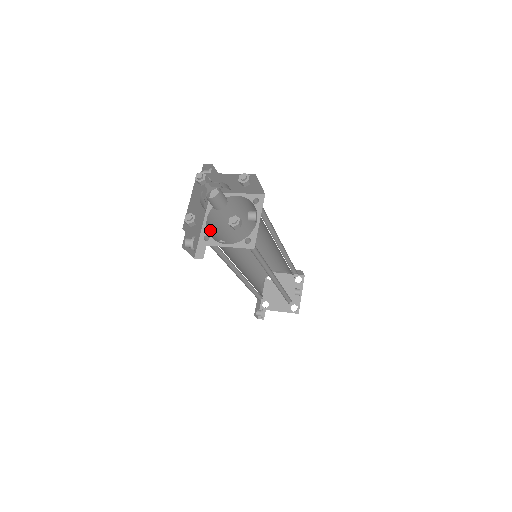
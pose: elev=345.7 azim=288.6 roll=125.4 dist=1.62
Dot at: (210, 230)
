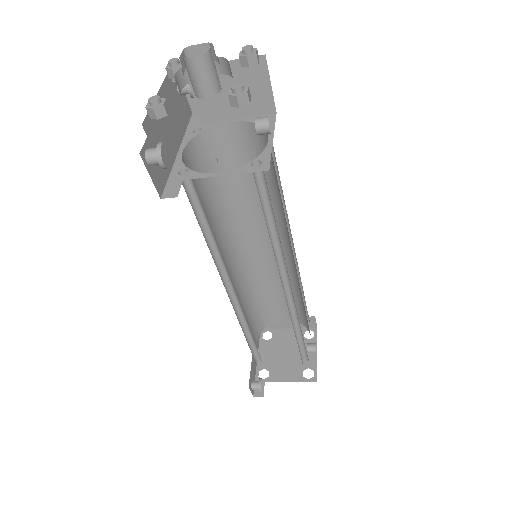
Dot at: occluded
